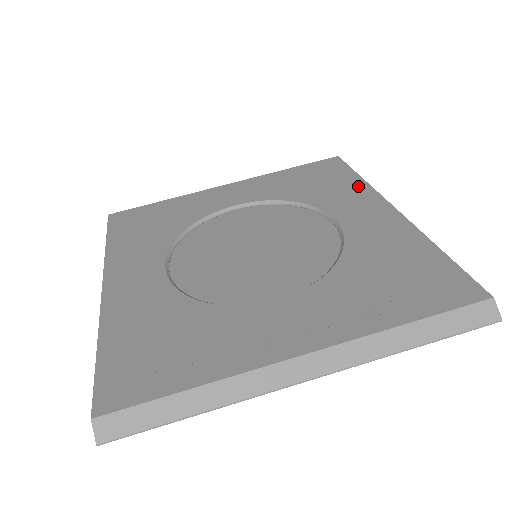
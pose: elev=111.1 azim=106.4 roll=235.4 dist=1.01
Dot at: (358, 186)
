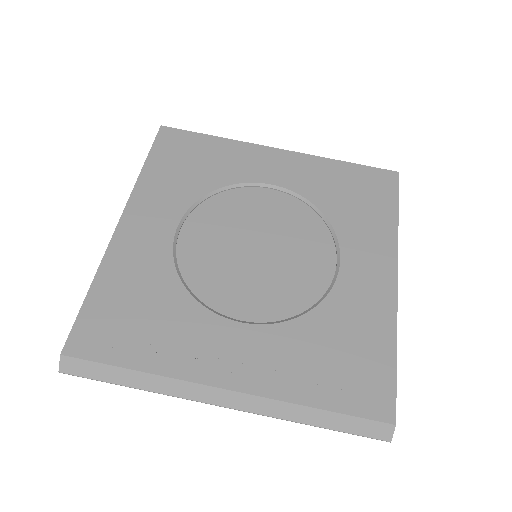
Dot at: (387, 228)
